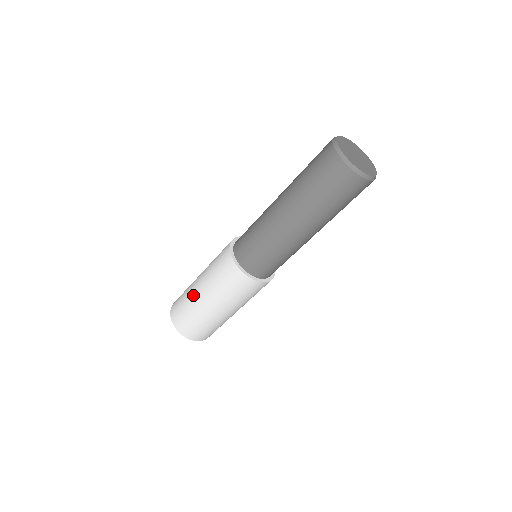
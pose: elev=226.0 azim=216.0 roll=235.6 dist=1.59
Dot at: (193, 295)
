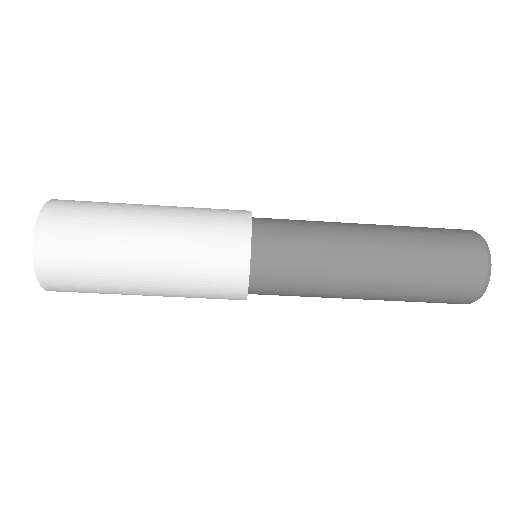
Dot at: (134, 204)
